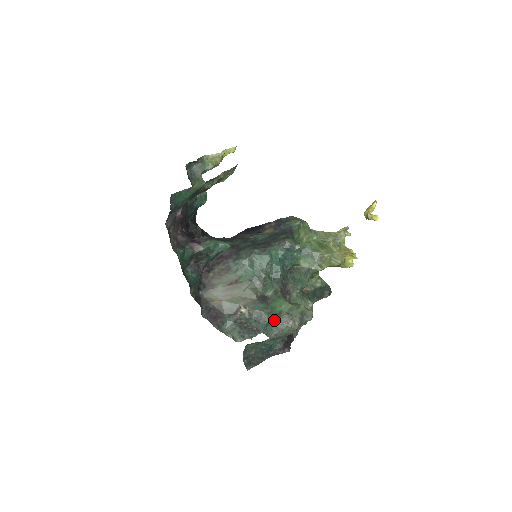
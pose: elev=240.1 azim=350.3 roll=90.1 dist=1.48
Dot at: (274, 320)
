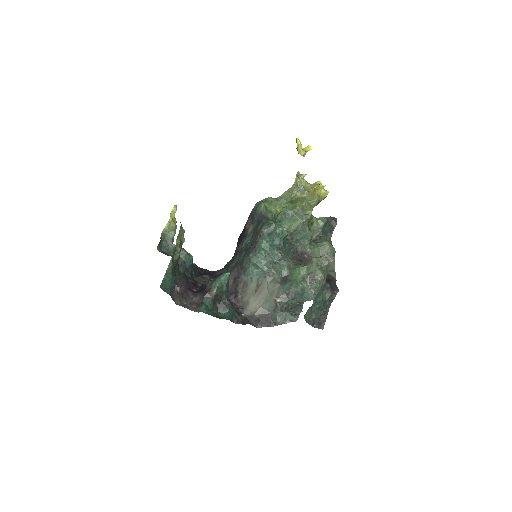
Dot at: (304, 287)
